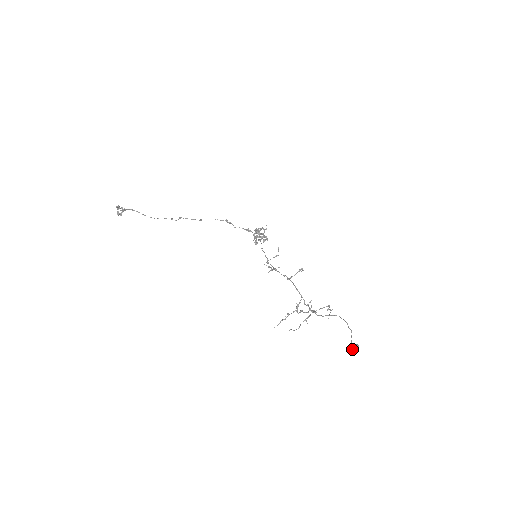
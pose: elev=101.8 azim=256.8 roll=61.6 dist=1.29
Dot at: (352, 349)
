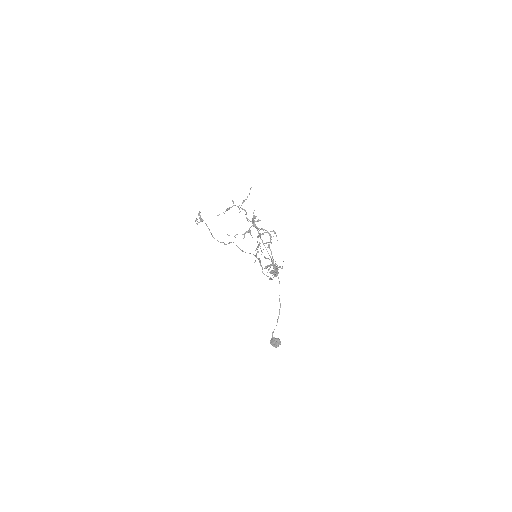
Dot at: (271, 340)
